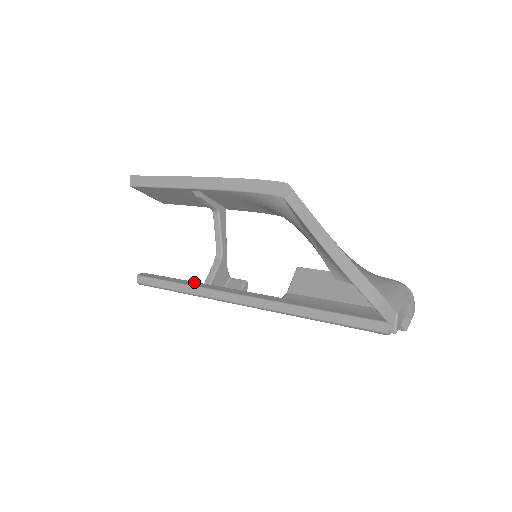
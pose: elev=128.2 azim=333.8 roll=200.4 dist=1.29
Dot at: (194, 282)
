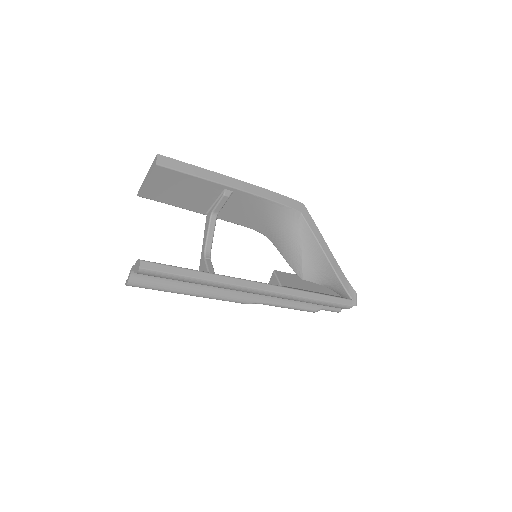
Dot at: occluded
